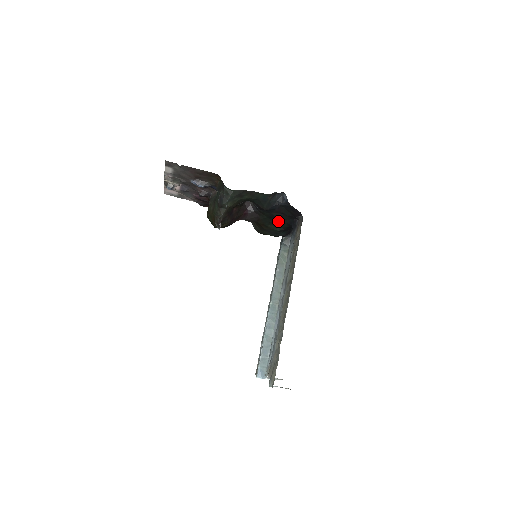
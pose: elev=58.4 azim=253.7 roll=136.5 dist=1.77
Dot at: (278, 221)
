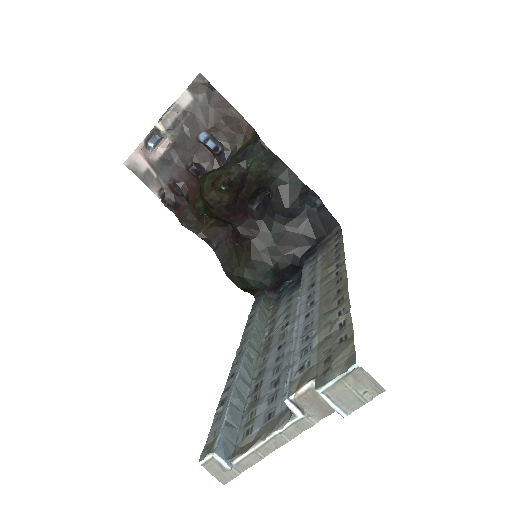
Dot at: (283, 246)
